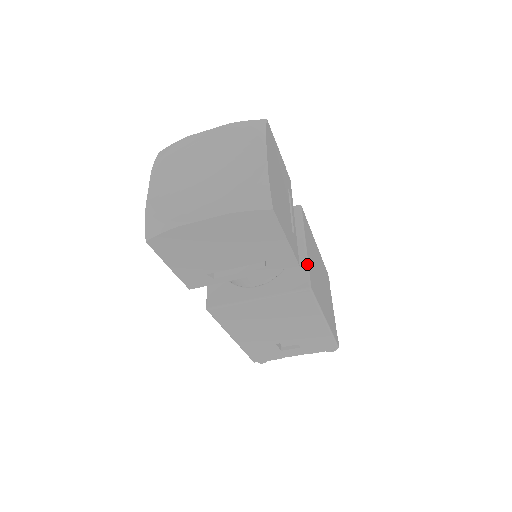
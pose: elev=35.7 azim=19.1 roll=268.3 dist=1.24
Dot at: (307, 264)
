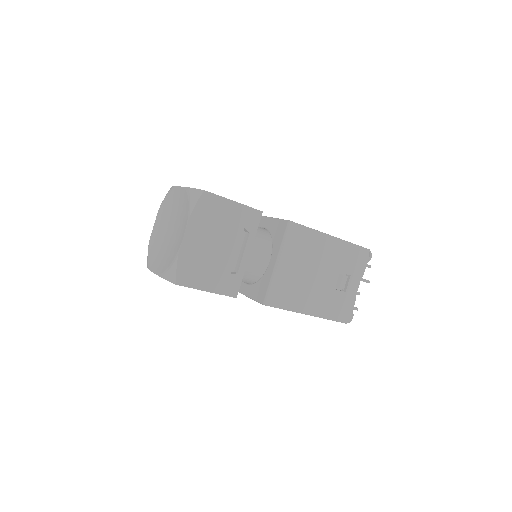
Dot at: (276, 219)
